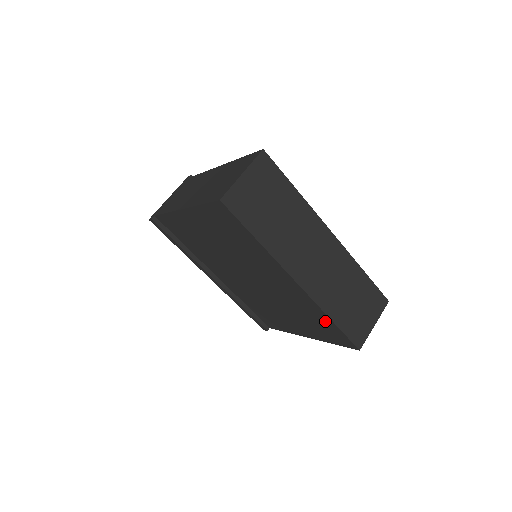
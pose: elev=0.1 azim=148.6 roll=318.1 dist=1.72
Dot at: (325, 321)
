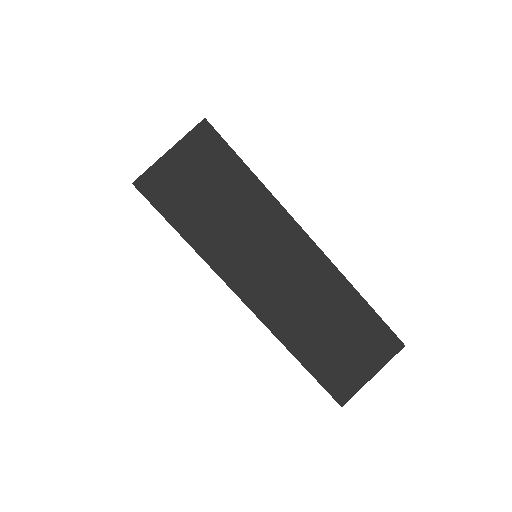
Dot at: occluded
